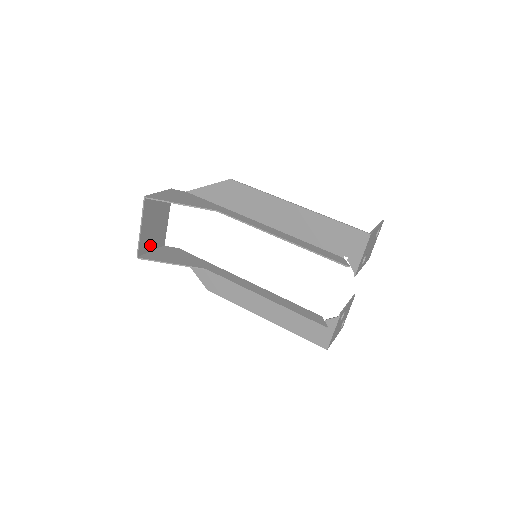
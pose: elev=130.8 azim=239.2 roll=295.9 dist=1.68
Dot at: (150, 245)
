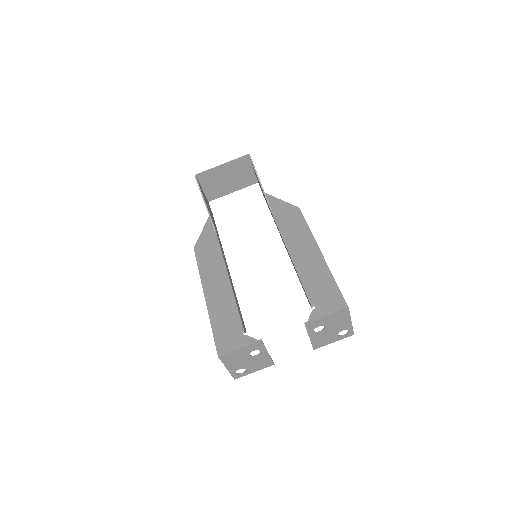
Dot at: (207, 184)
